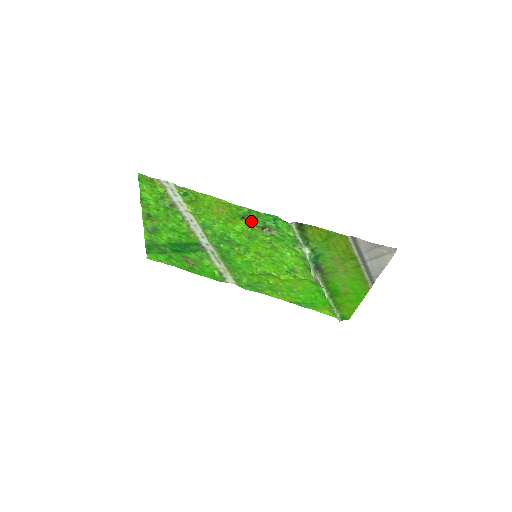
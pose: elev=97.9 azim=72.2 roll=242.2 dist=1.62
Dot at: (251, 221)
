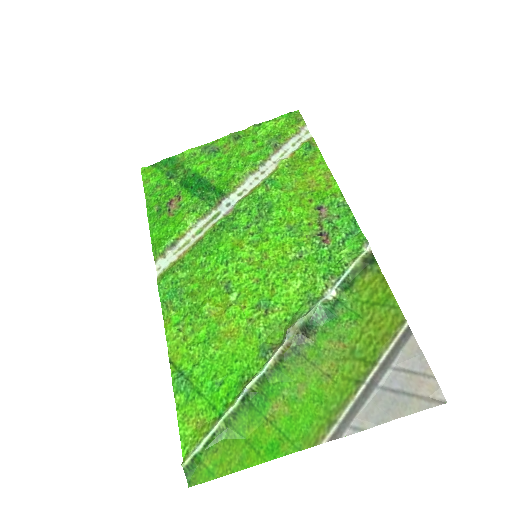
Dot at: (322, 217)
